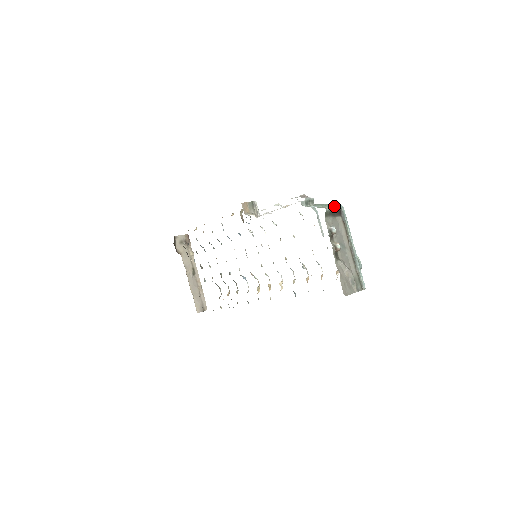
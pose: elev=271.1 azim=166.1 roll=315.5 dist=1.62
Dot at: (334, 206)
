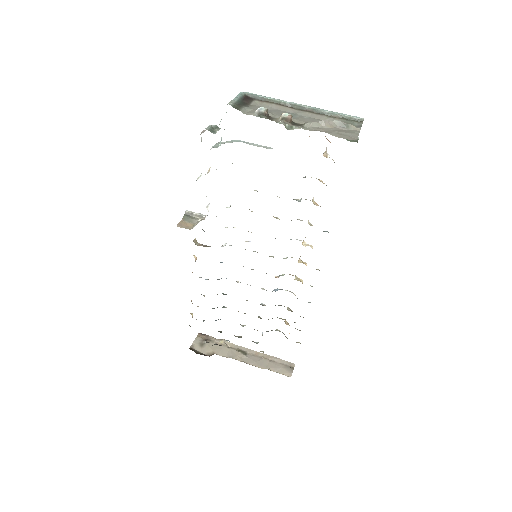
Dot at: (234, 98)
